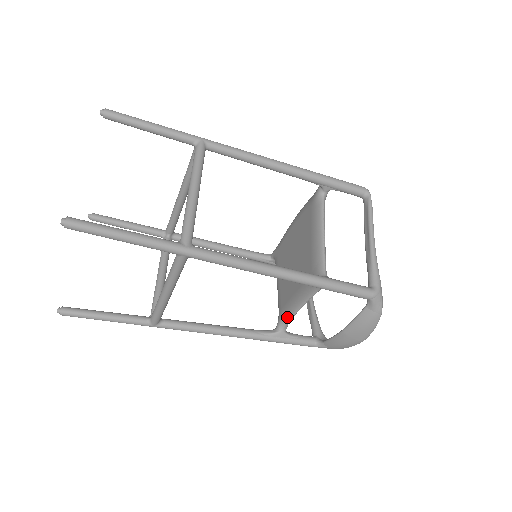
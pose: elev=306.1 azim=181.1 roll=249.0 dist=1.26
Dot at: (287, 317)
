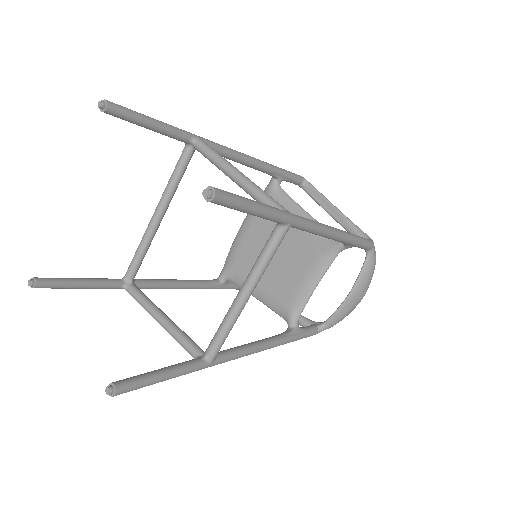
Dot at: (301, 306)
